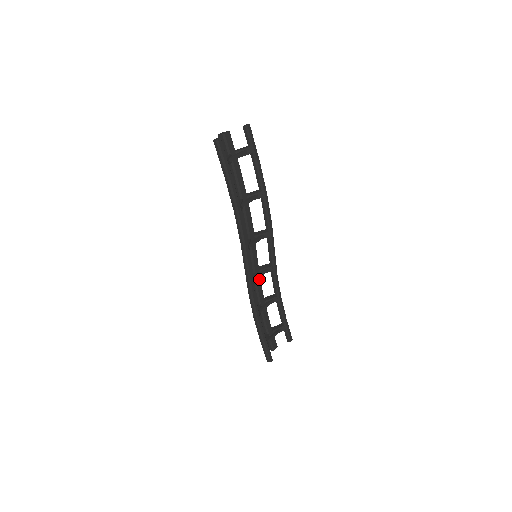
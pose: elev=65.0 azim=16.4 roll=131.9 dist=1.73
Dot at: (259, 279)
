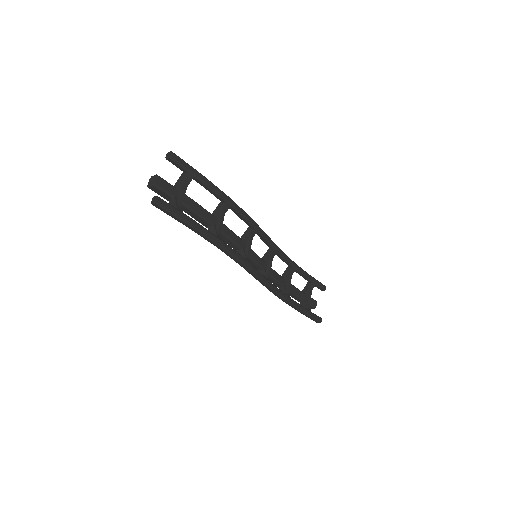
Dot at: occluded
